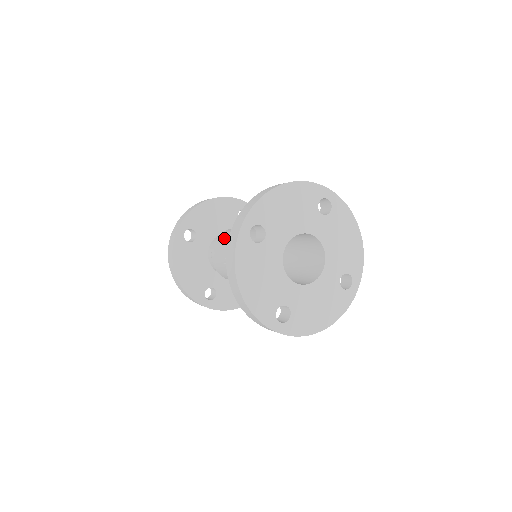
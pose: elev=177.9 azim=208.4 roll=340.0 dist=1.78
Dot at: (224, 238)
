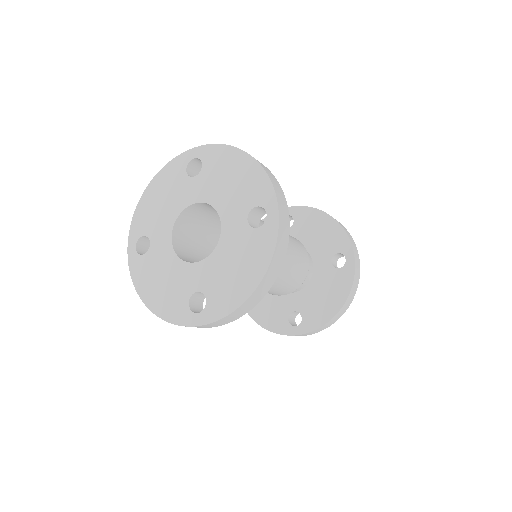
Dot at: occluded
